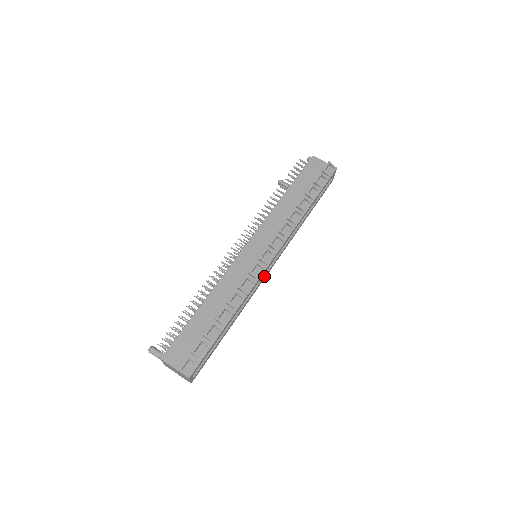
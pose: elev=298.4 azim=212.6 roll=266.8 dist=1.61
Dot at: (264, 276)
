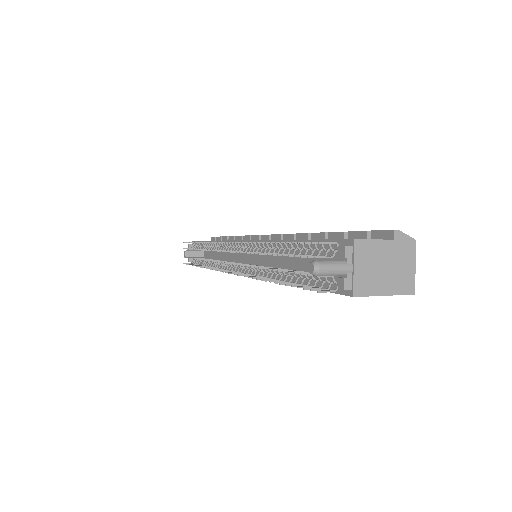
Dot at: occluded
